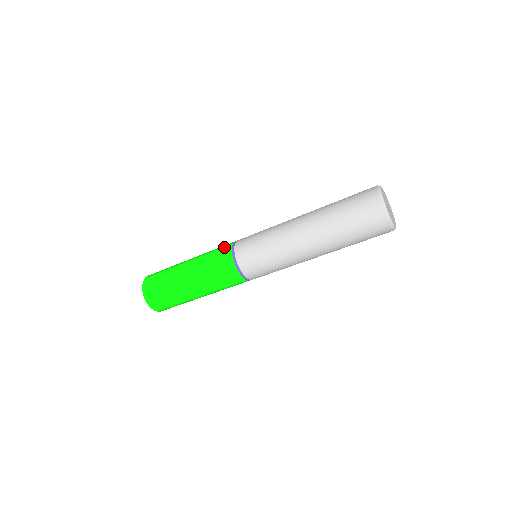
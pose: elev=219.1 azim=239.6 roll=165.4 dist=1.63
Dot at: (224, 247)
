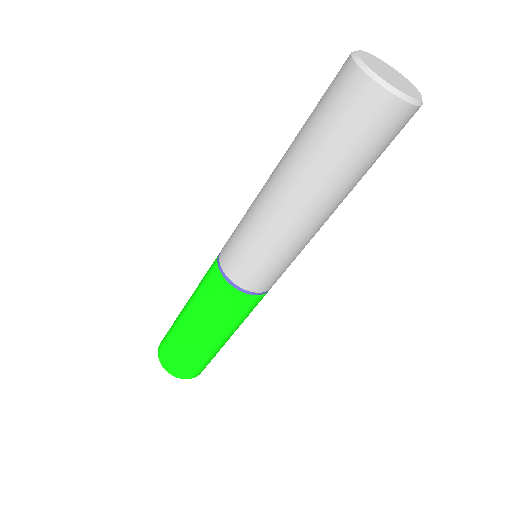
Dot at: occluded
